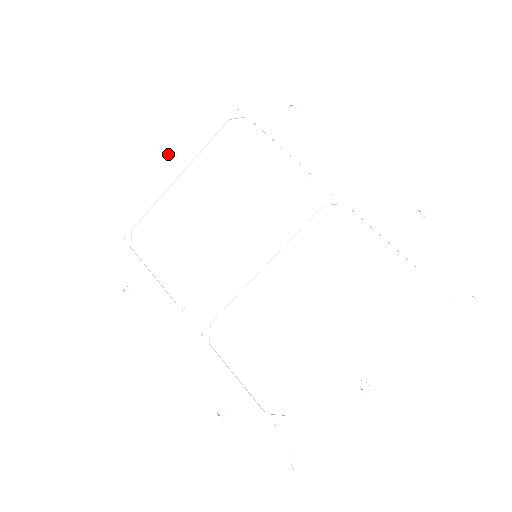
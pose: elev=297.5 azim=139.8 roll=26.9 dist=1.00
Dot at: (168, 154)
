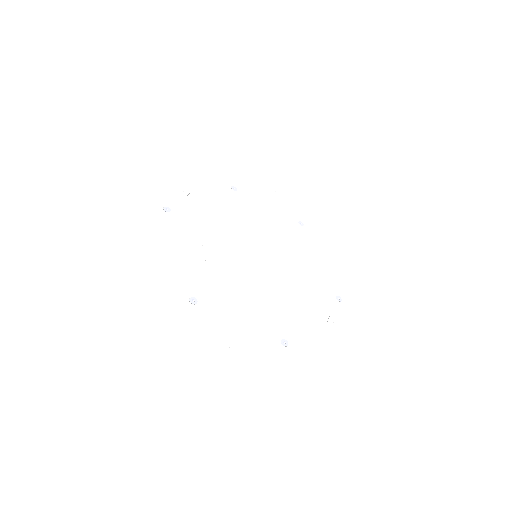
Dot at: (232, 187)
